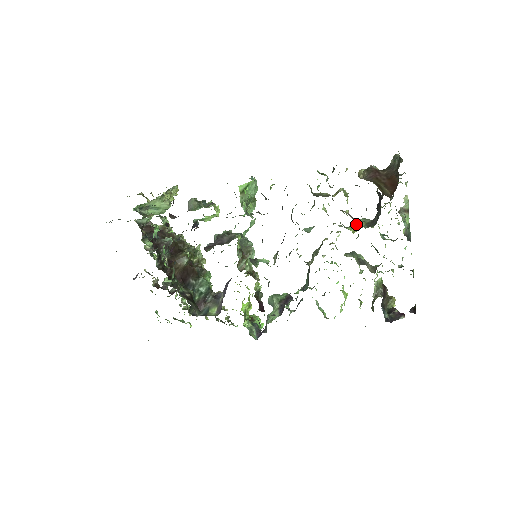
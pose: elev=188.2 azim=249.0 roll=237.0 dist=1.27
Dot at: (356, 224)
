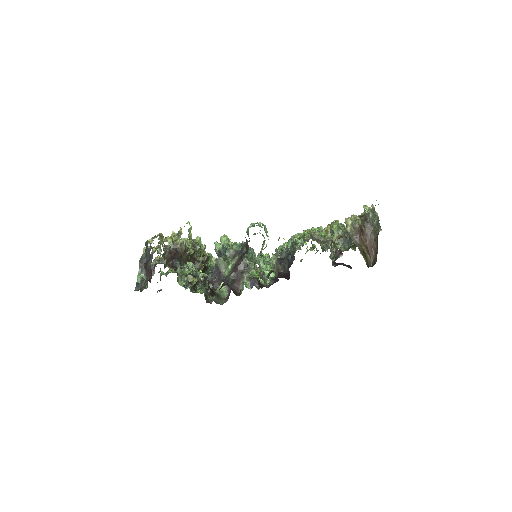
Dot at: occluded
